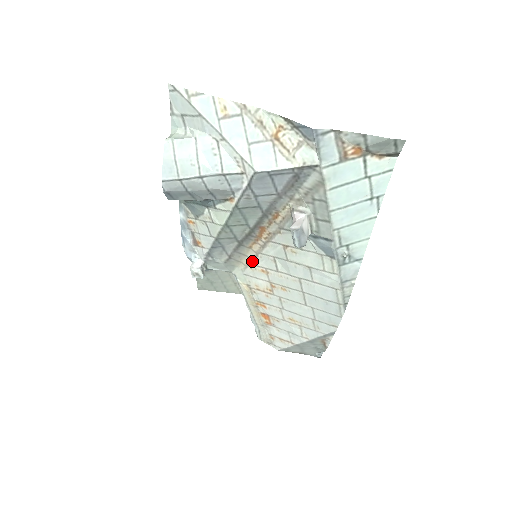
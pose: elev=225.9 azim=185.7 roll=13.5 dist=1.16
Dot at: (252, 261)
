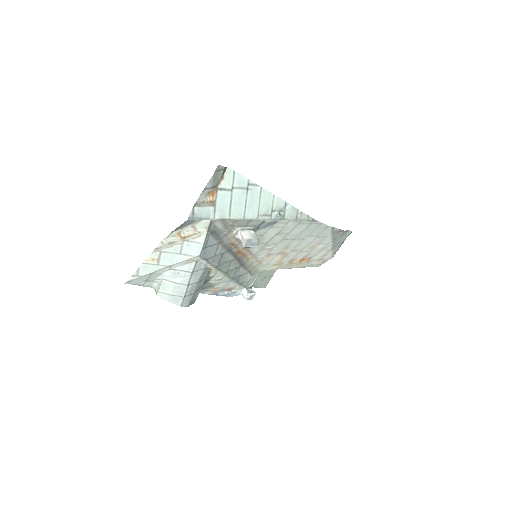
Dot at: (258, 260)
